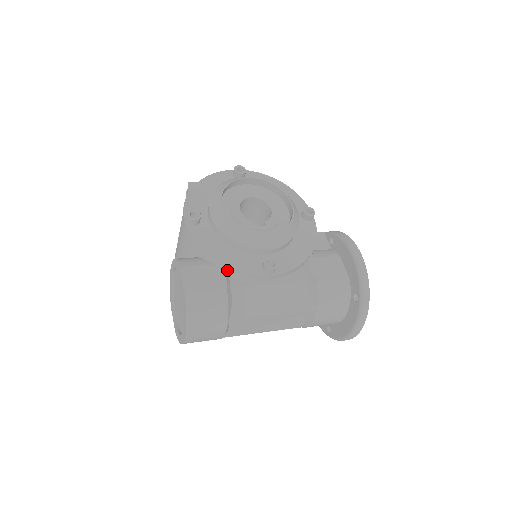
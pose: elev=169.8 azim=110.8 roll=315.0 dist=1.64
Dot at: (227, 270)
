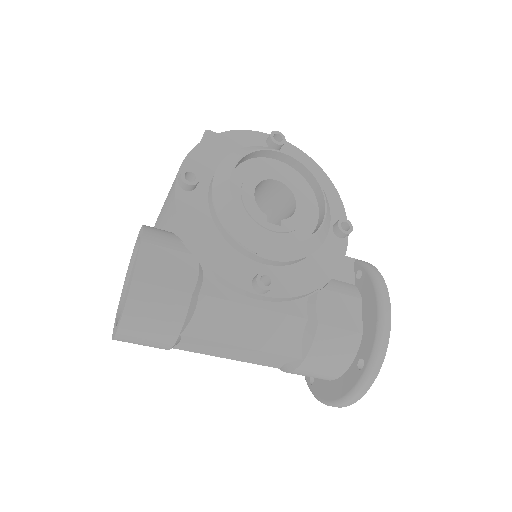
Dot at: (204, 267)
